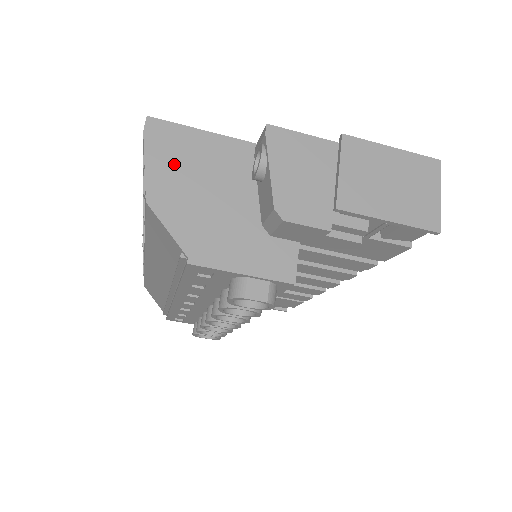
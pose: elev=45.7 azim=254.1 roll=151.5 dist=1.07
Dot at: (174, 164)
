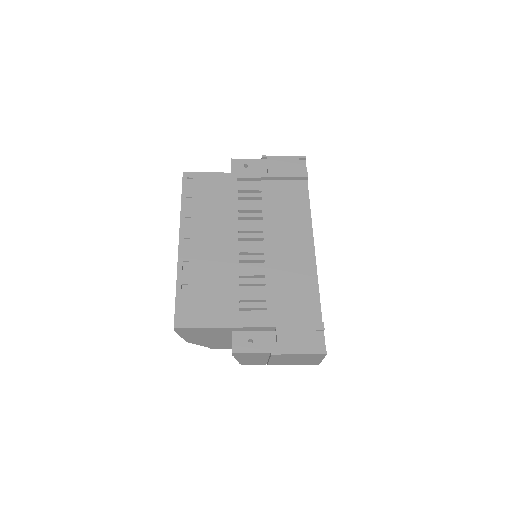
Dot at: (194, 335)
